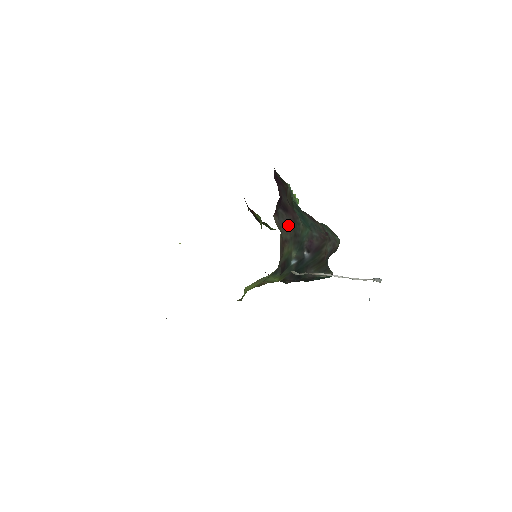
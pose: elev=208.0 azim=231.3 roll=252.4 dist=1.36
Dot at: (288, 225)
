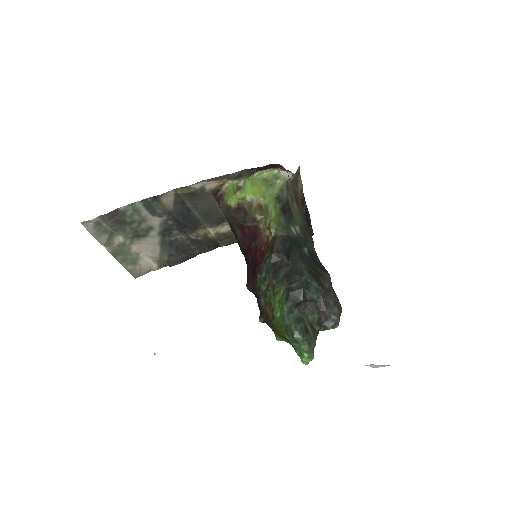
Dot at: (305, 220)
